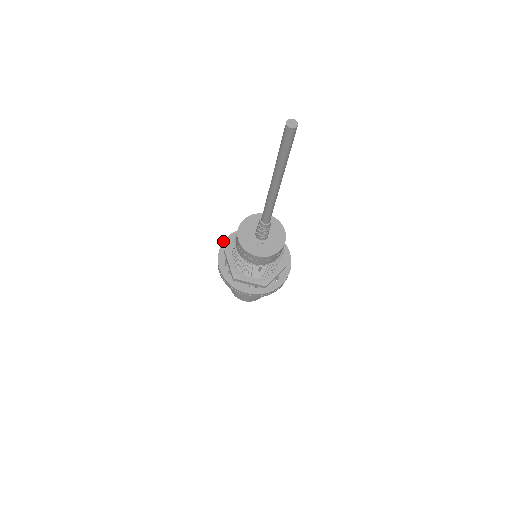
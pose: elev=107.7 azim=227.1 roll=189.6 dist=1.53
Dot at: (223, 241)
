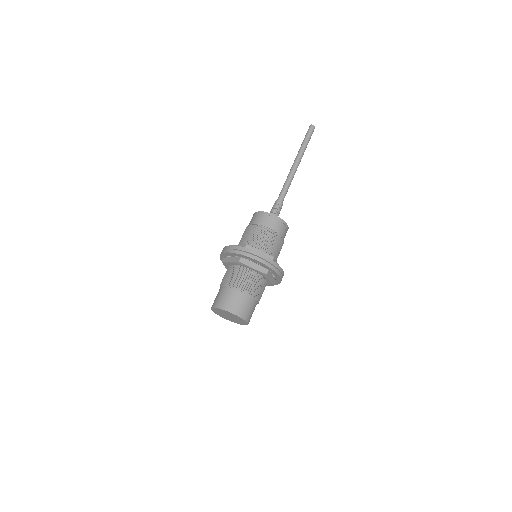
Dot at: occluded
